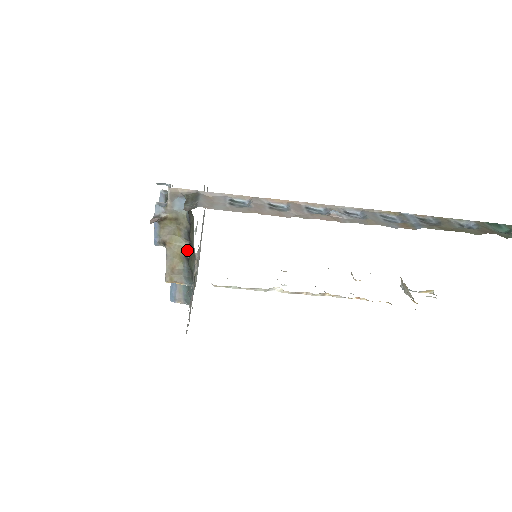
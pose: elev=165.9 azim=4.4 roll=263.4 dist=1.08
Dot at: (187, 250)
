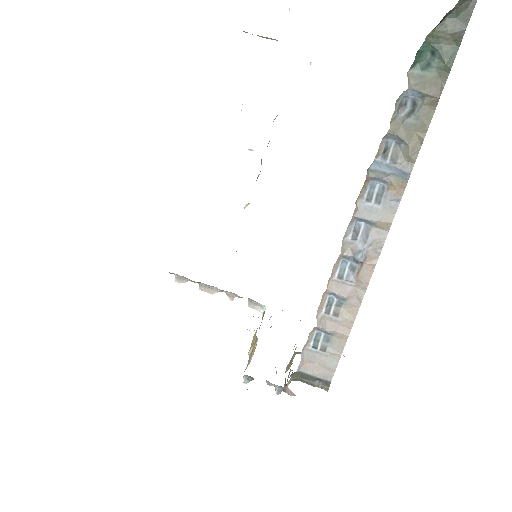
Dot at: (299, 353)
